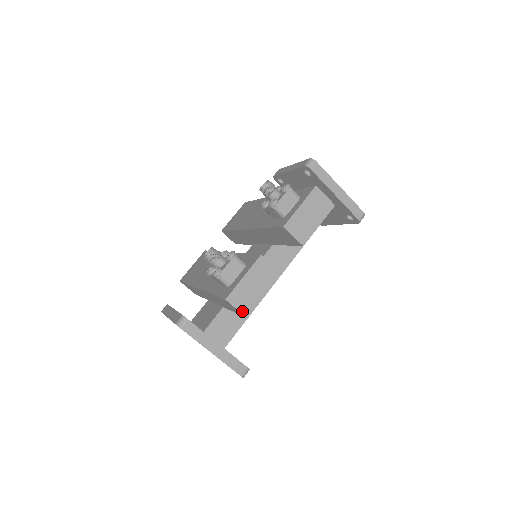
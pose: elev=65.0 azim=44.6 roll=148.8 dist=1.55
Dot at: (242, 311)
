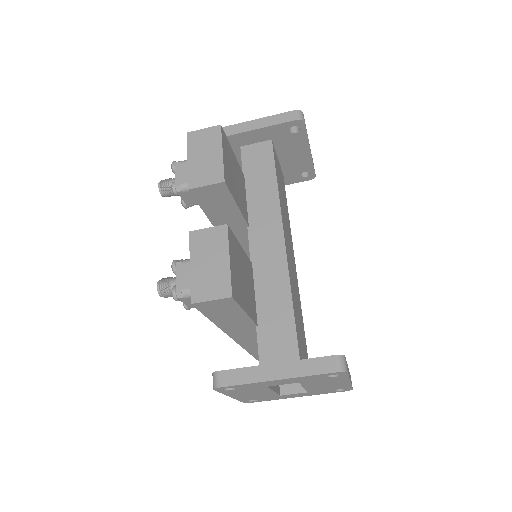
Dot at: (220, 296)
